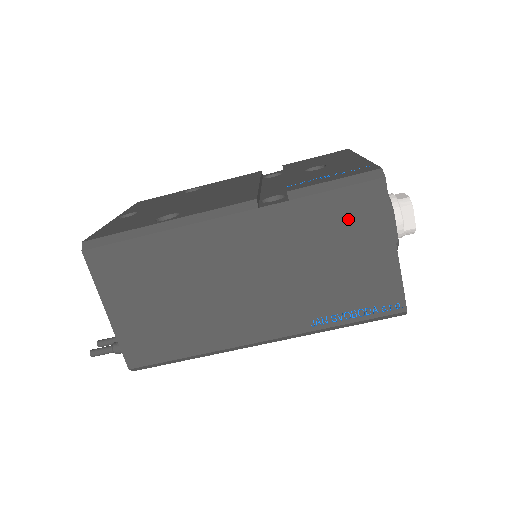
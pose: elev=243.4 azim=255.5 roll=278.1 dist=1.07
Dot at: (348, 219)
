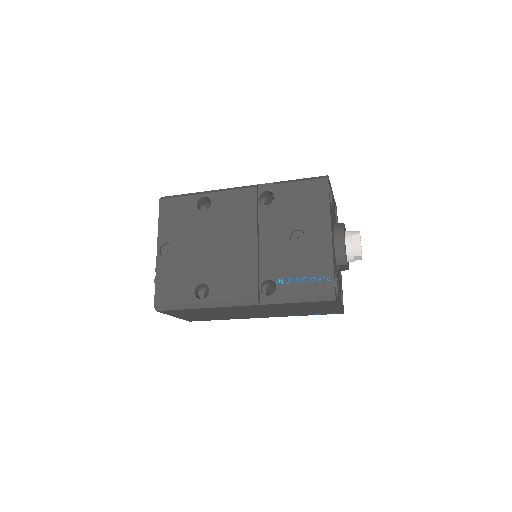
Dot at: (313, 305)
